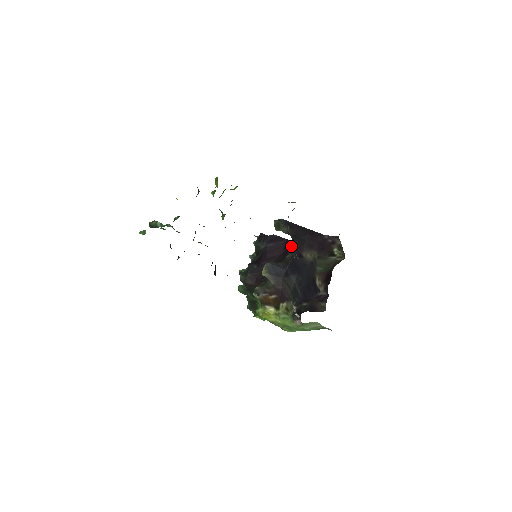
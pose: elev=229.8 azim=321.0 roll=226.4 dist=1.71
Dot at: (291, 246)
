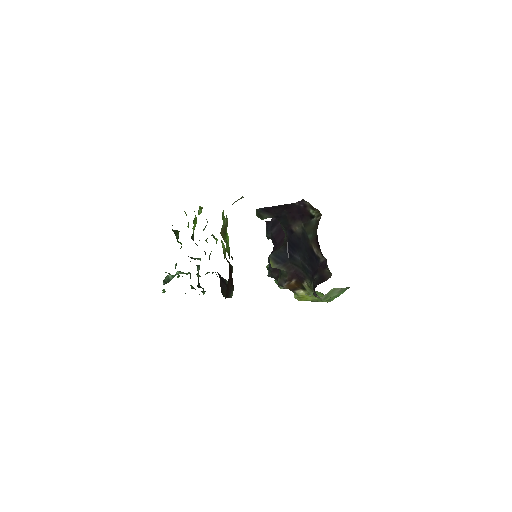
Dot at: occluded
